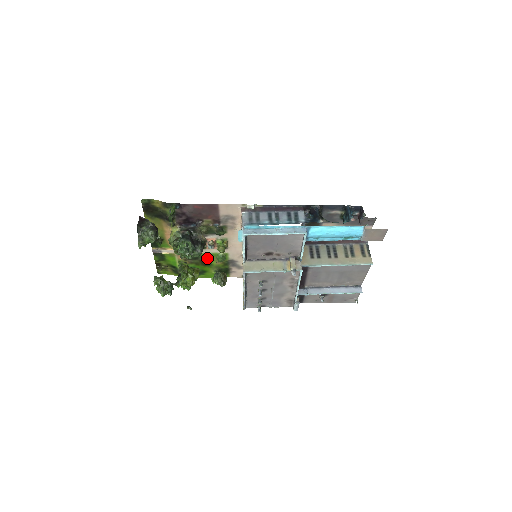
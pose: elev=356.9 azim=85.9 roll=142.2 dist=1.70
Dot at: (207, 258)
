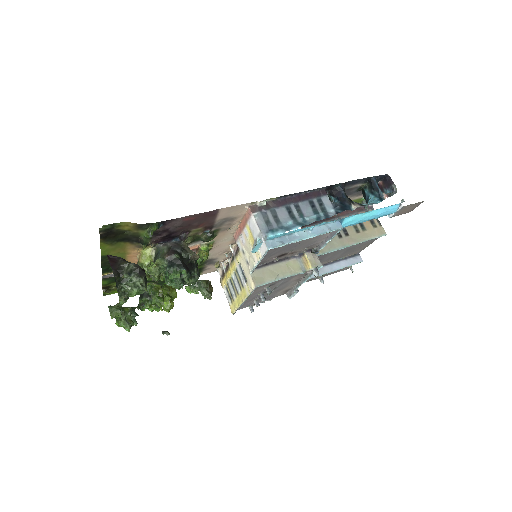
Dot at: occluded
